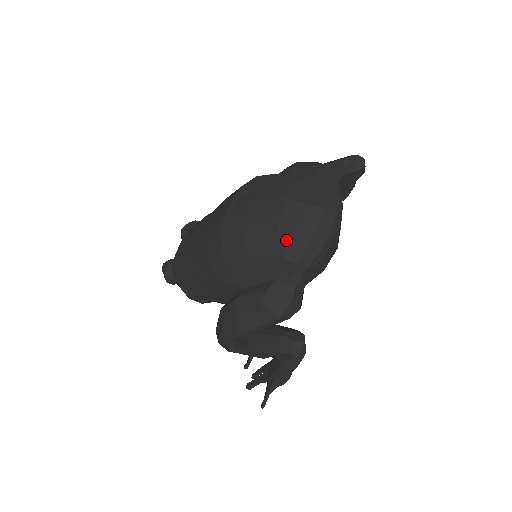
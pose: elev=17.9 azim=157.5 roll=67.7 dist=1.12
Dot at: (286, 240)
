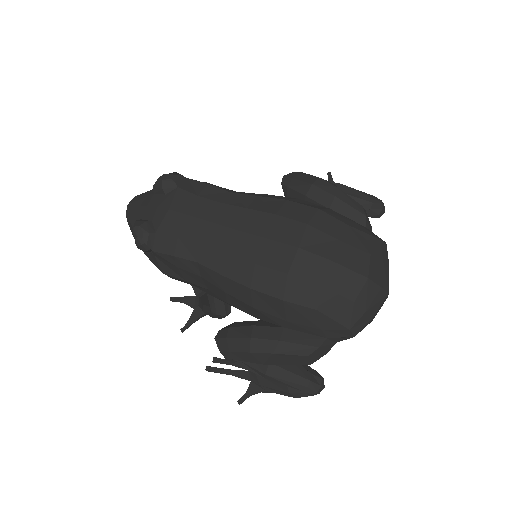
Dot at: (357, 316)
